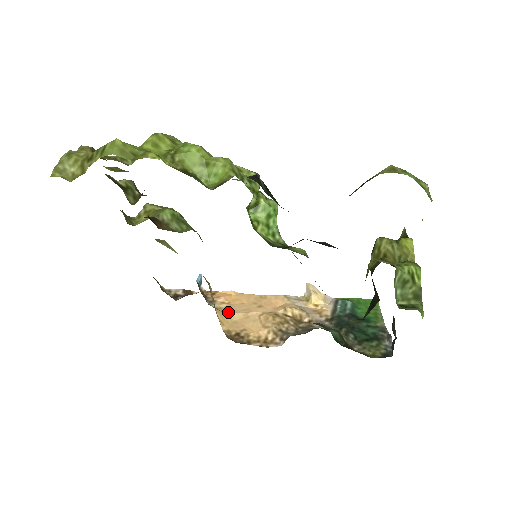
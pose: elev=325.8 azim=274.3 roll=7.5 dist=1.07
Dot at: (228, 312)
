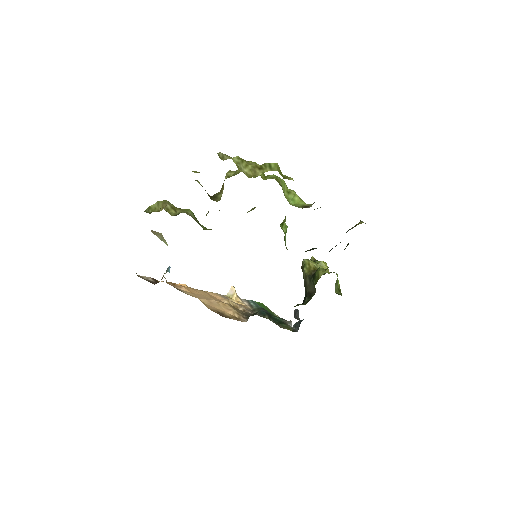
Dot at: (198, 298)
